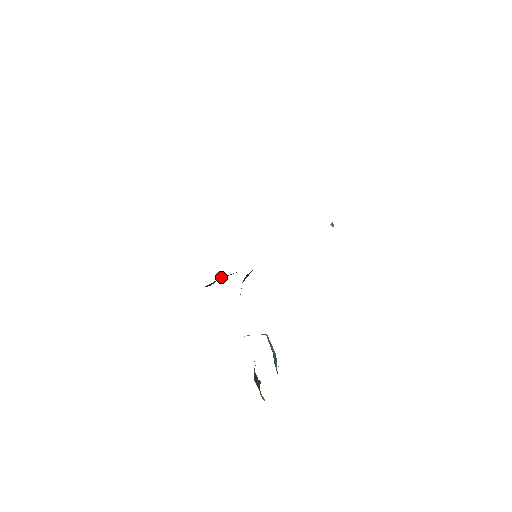
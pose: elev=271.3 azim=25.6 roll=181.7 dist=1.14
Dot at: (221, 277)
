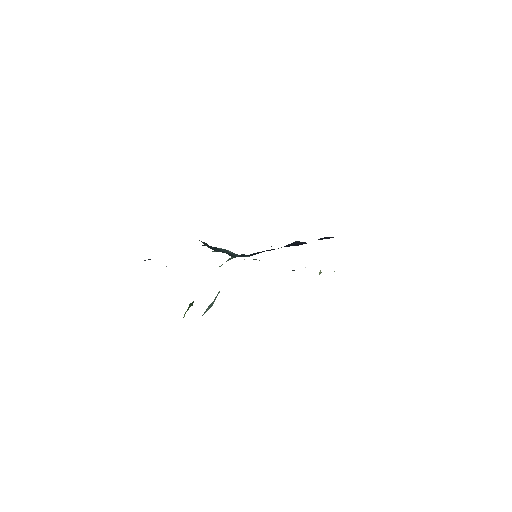
Dot at: occluded
